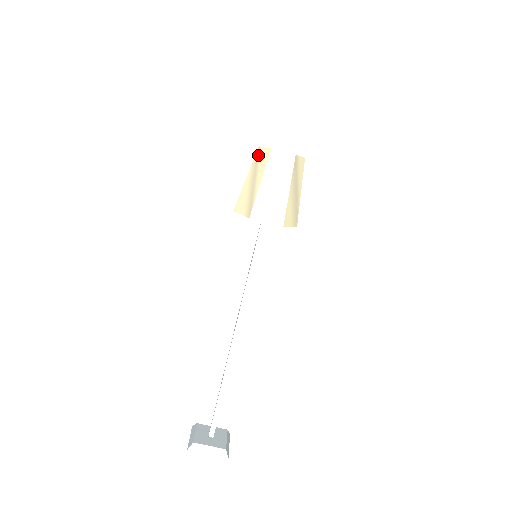
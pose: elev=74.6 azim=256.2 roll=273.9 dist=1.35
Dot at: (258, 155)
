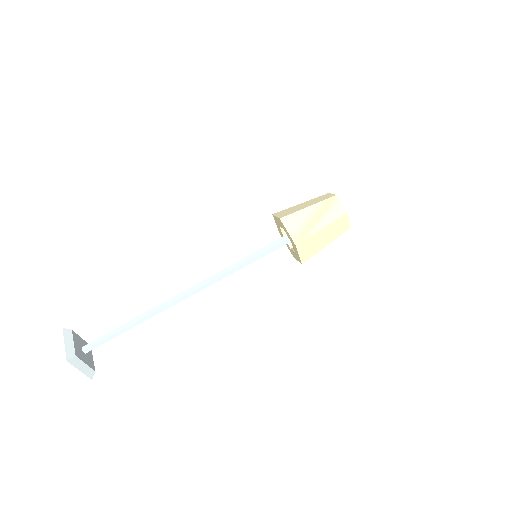
Dot at: (332, 202)
